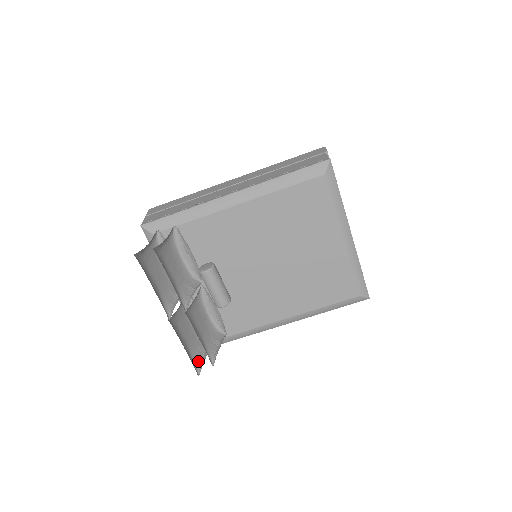
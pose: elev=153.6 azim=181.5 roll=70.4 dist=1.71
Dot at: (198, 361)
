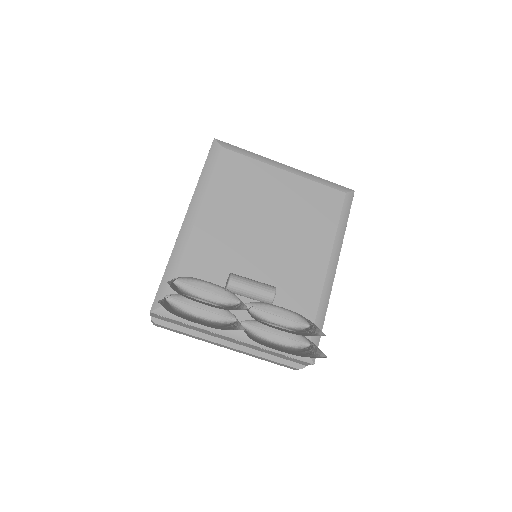
Dot at: (314, 355)
